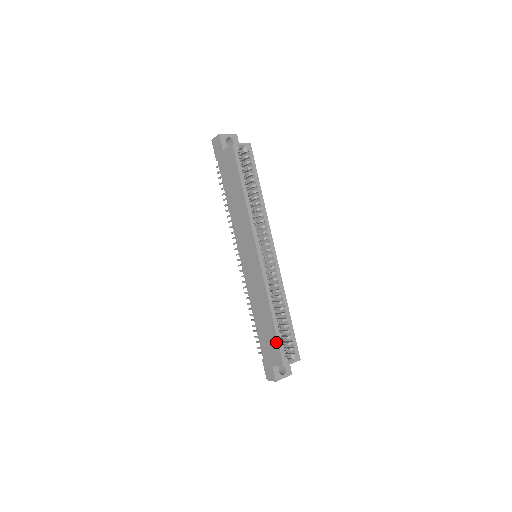
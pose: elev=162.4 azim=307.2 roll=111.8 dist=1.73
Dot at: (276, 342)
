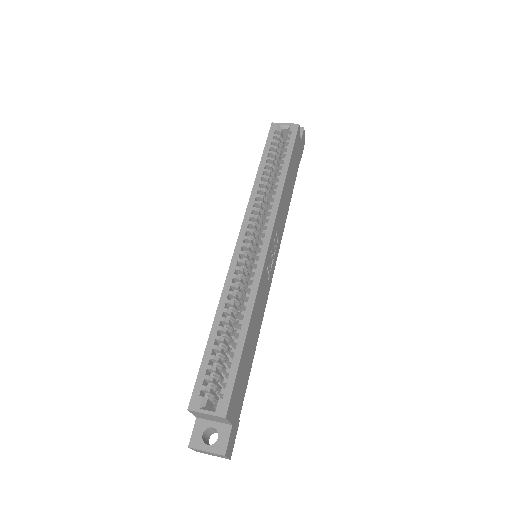
Dot at: (201, 367)
